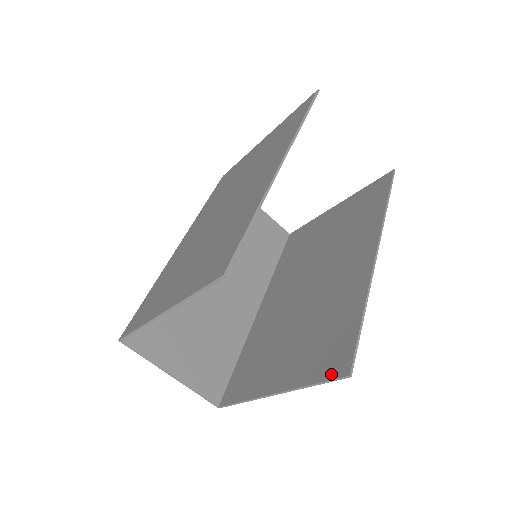
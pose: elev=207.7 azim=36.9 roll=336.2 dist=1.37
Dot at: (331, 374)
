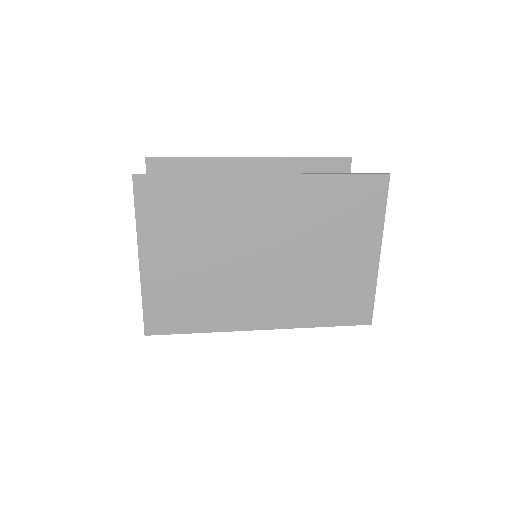
Dot at: (139, 194)
